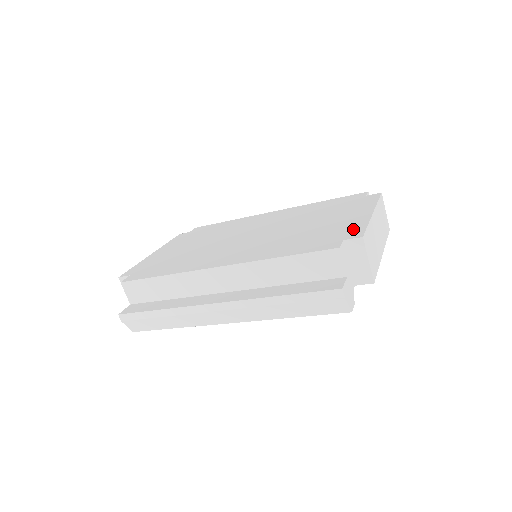
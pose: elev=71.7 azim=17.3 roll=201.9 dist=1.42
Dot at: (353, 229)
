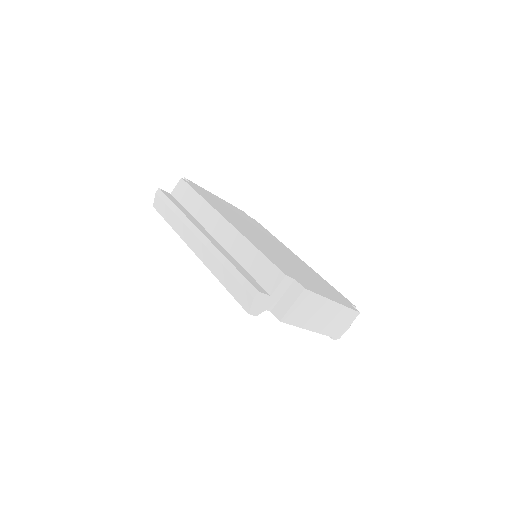
Dot at: (309, 286)
